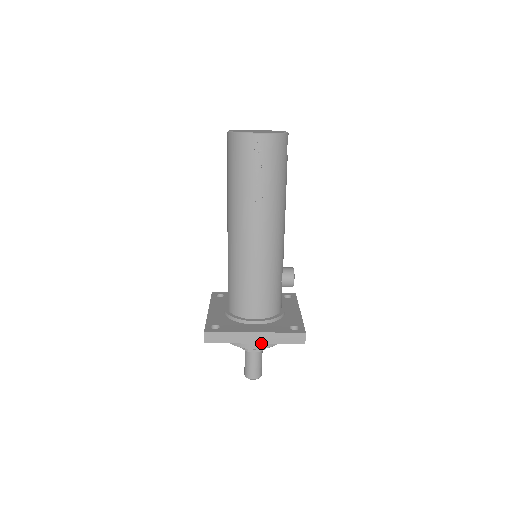
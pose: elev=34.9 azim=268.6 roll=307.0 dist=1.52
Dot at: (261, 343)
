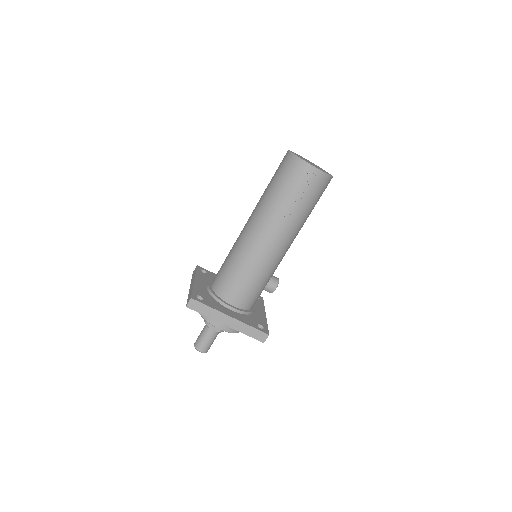
Dot at: (231, 327)
